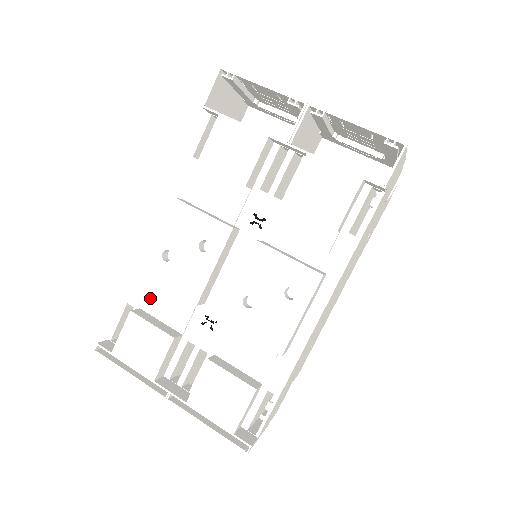
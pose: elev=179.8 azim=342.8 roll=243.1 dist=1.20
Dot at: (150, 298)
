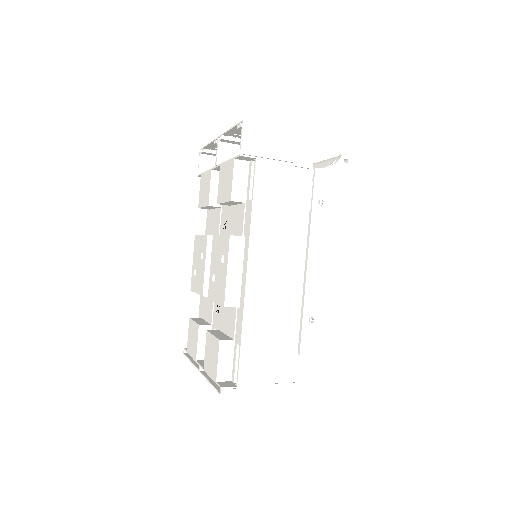
Dot at: (203, 308)
